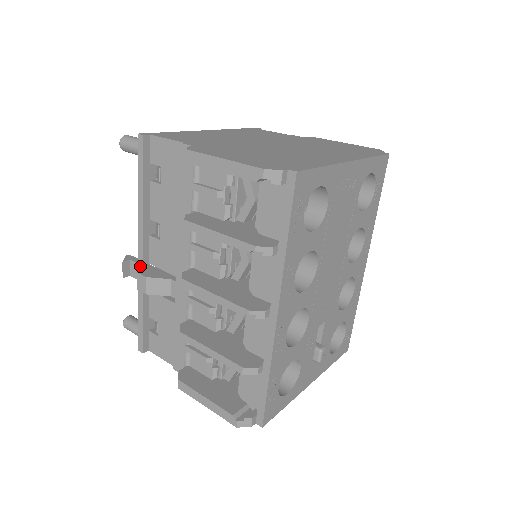
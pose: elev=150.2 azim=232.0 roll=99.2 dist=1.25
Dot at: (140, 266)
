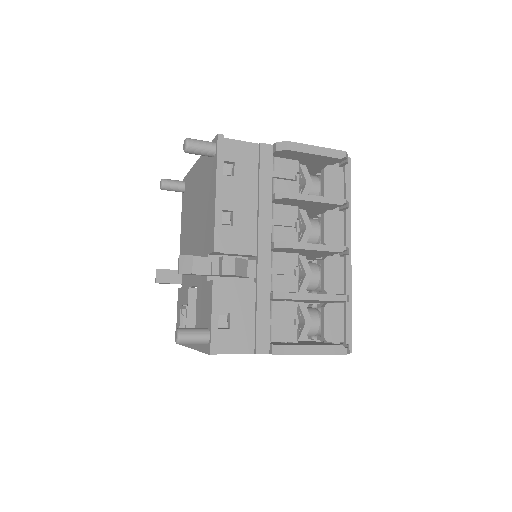
Dot at: (207, 258)
